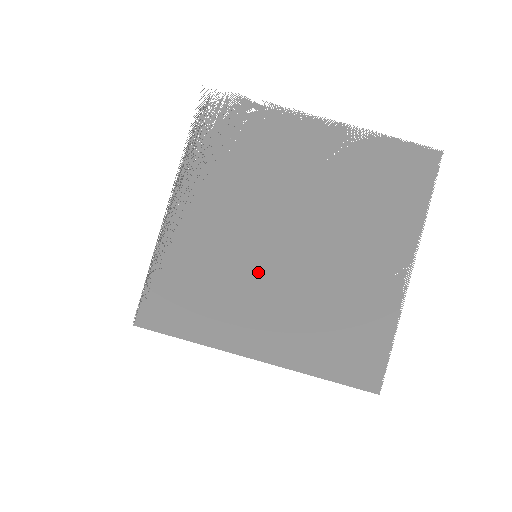
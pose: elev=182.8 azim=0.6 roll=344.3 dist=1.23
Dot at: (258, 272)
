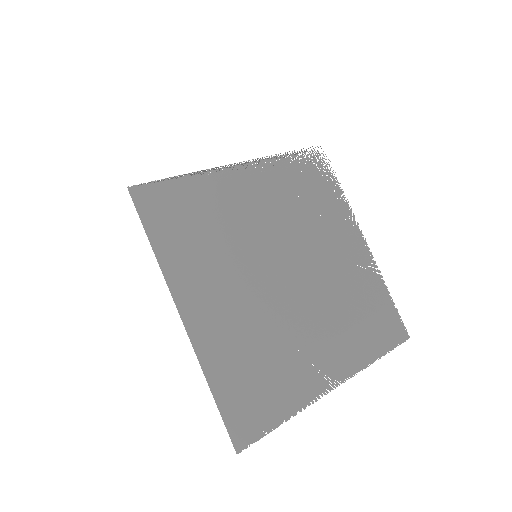
Dot at: (247, 266)
